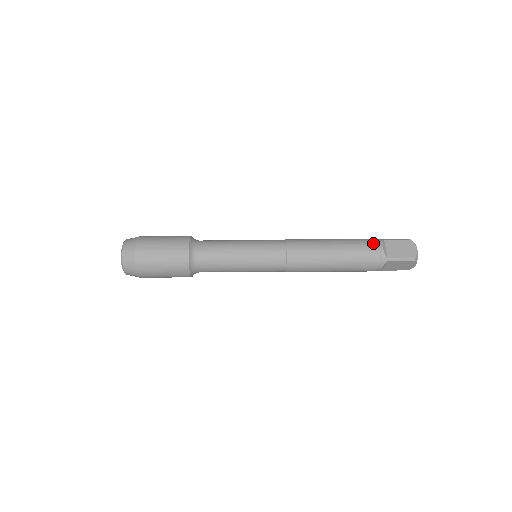
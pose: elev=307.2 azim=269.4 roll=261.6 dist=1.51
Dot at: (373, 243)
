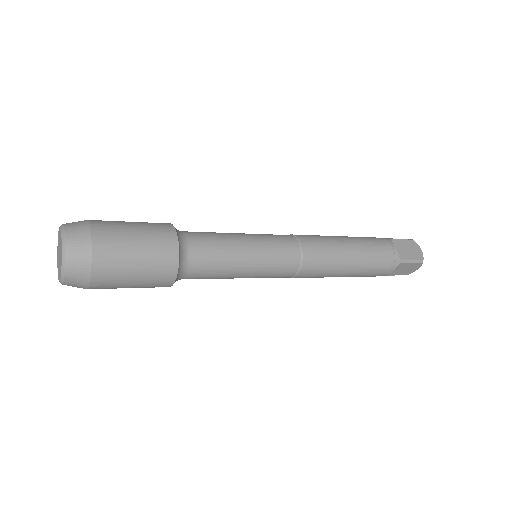
Dot at: occluded
